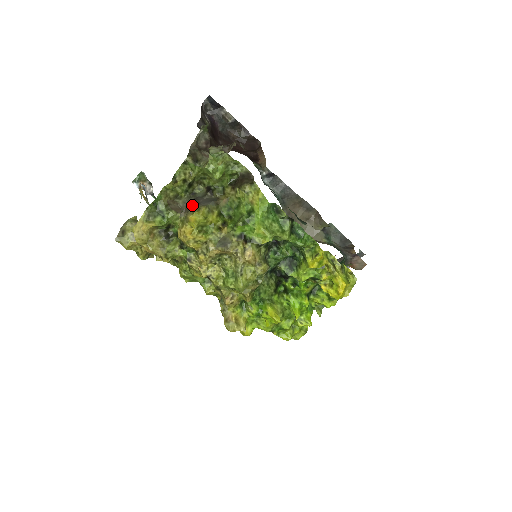
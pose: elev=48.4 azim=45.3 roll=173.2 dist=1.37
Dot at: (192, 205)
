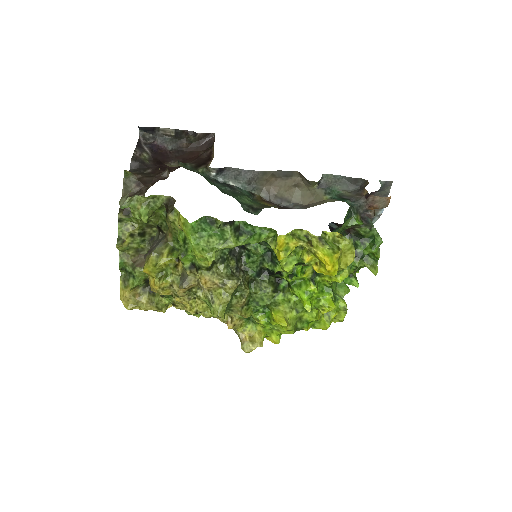
Dot at: (145, 256)
